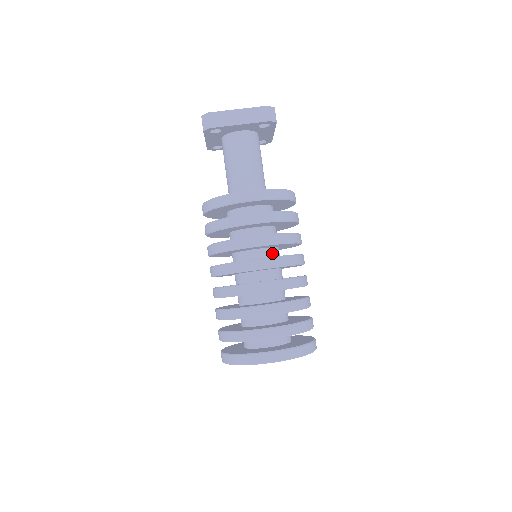
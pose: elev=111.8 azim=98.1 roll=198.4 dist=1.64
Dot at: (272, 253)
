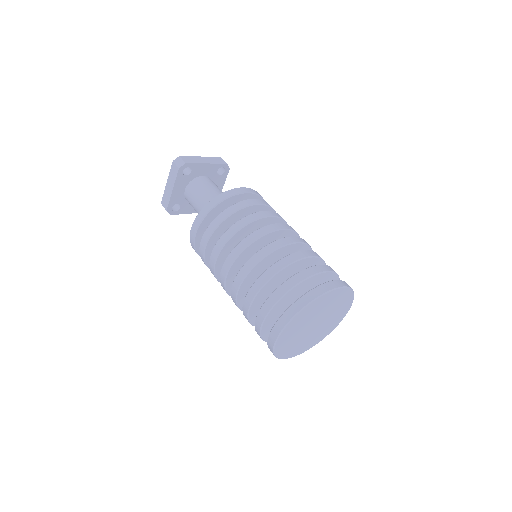
Dot at: occluded
